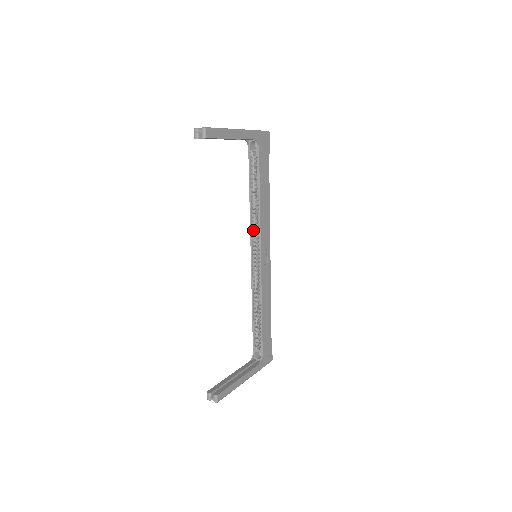
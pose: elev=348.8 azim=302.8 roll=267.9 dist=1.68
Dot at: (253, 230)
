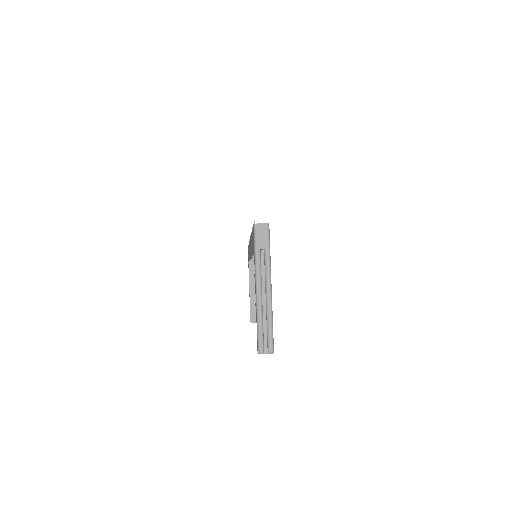
Dot at: occluded
